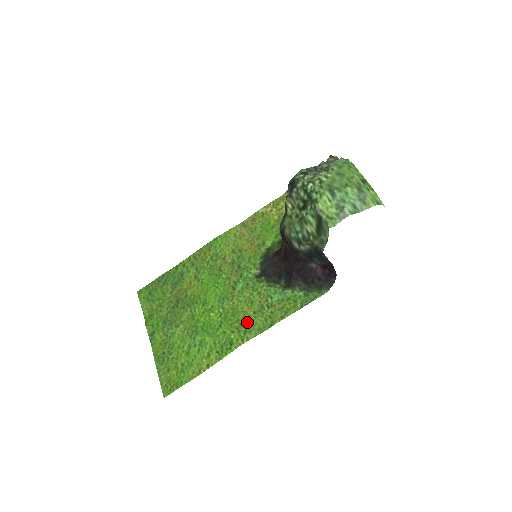
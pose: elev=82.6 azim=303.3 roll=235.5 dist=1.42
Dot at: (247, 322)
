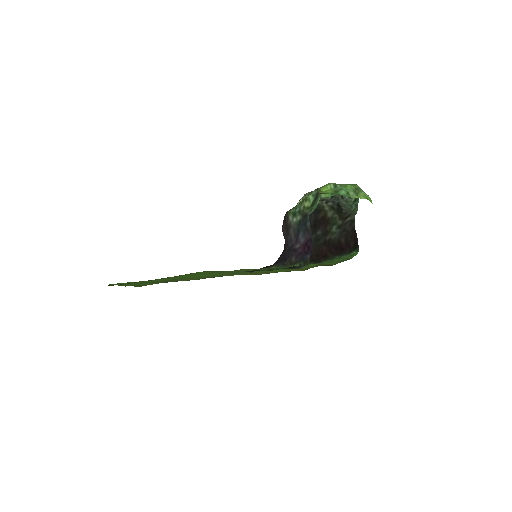
Dot at: (216, 272)
